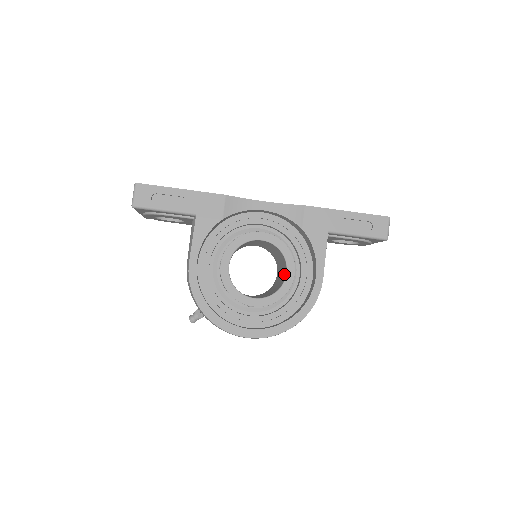
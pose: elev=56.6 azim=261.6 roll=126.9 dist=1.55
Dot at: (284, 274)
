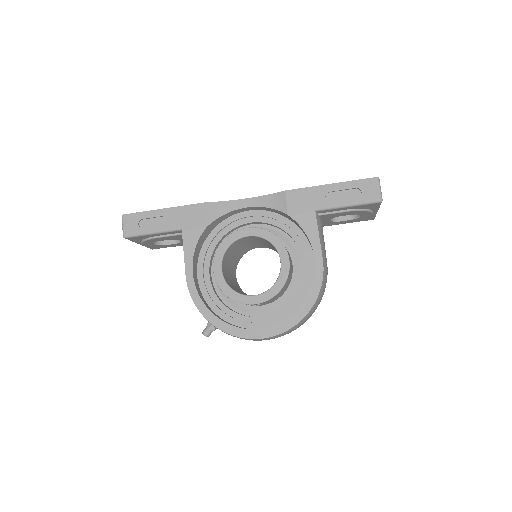
Dot at: occluded
